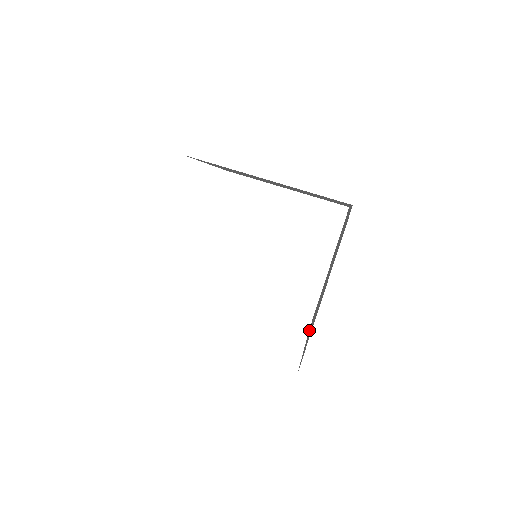
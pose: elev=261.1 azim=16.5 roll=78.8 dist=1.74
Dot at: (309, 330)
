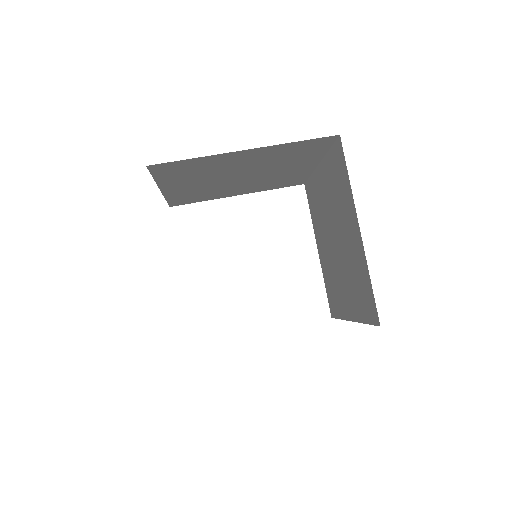
Dot at: (339, 310)
